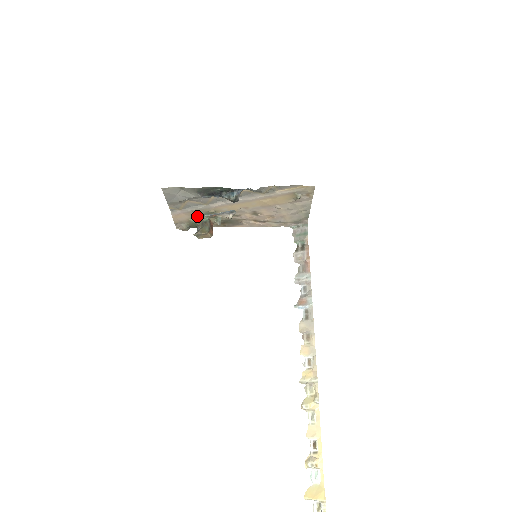
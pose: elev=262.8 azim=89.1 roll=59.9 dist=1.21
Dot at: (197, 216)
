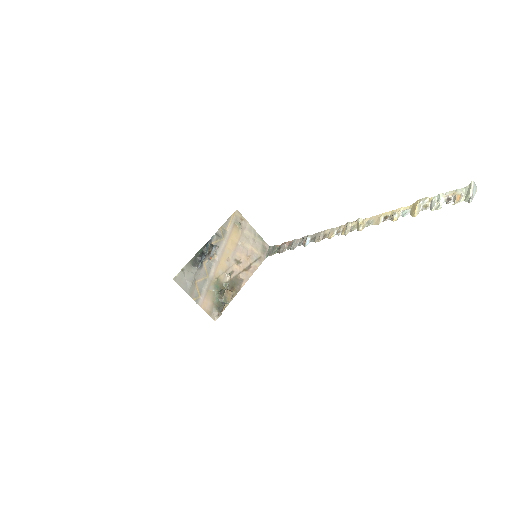
Dot at: (214, 294)
